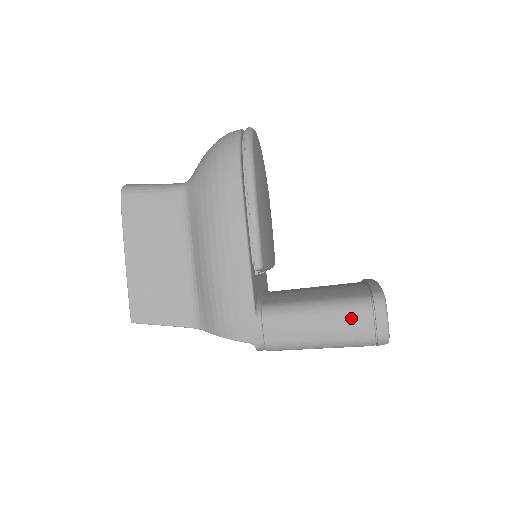
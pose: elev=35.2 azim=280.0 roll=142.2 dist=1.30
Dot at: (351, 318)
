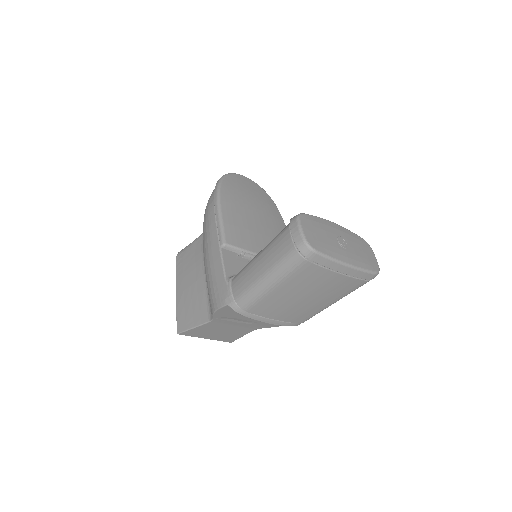
Dot at: (277, 243)
